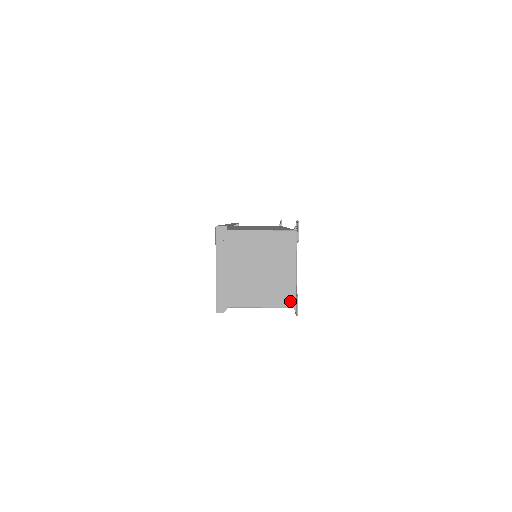
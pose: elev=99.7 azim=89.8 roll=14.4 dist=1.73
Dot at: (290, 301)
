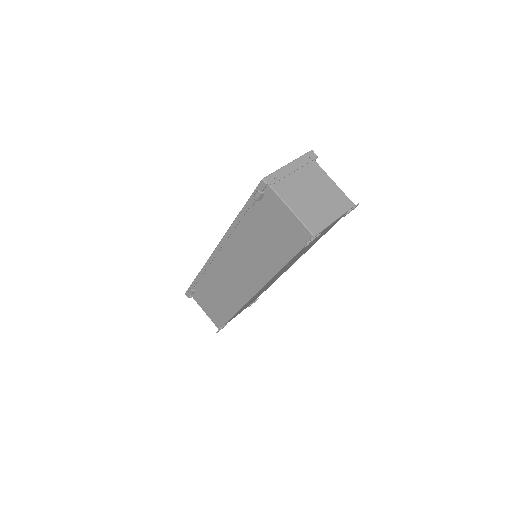
Dot at: (315, 229)
